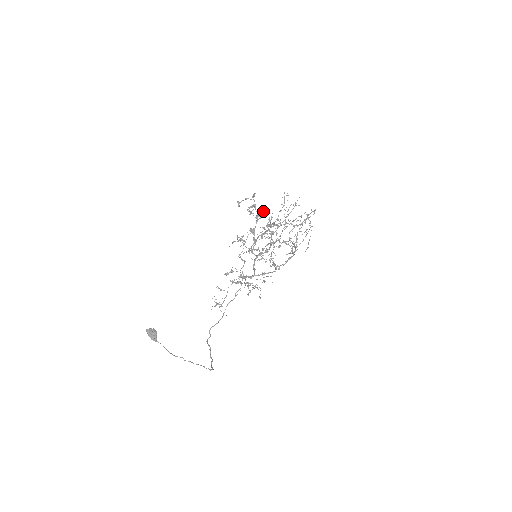
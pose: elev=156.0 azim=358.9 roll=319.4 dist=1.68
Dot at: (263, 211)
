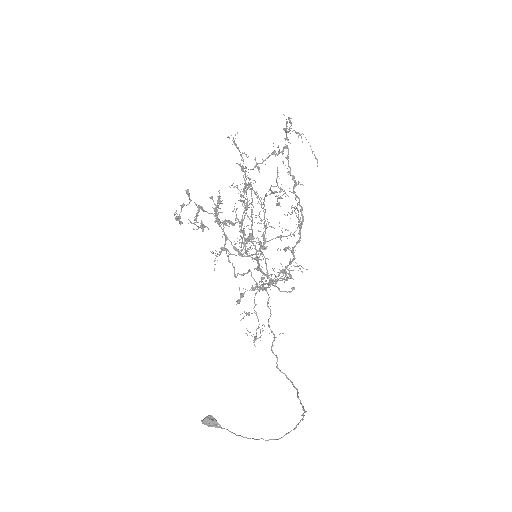
Dot at: (218, 197)
